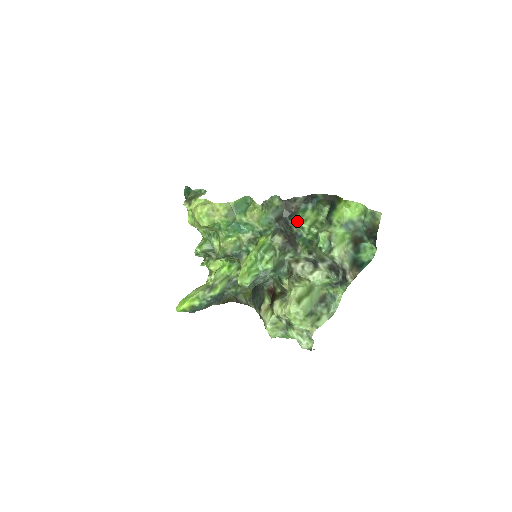
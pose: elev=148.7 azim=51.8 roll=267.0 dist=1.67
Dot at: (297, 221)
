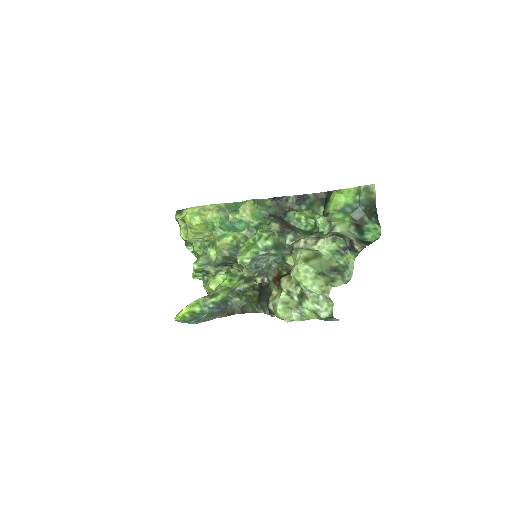
Dot at: (292, 214)
